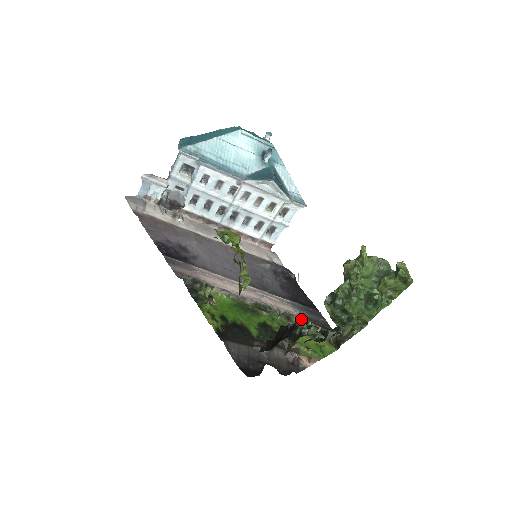
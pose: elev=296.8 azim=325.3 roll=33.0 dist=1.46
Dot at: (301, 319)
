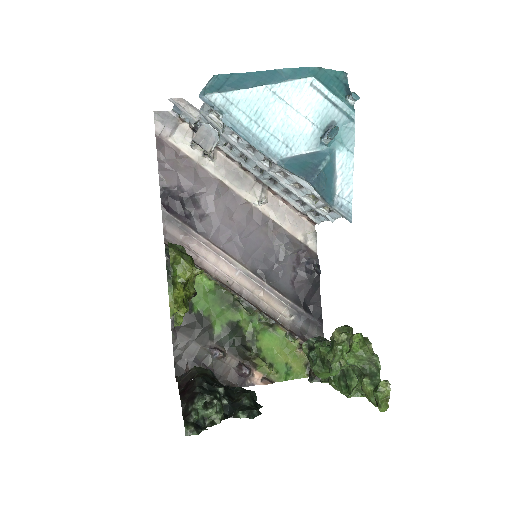
Dot at: (199, 400)
